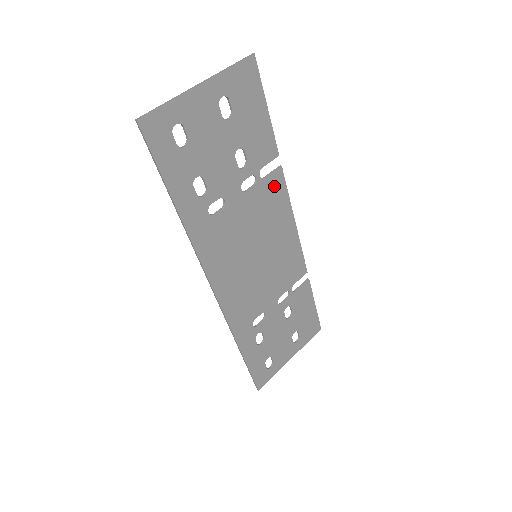
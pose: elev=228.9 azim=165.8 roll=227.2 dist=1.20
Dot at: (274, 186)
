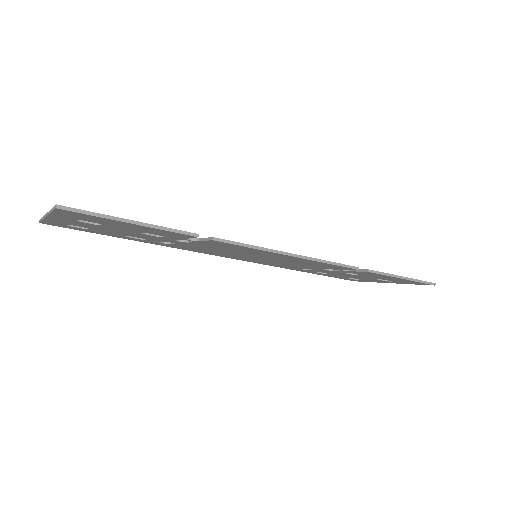
Dot at: (221, 244)
